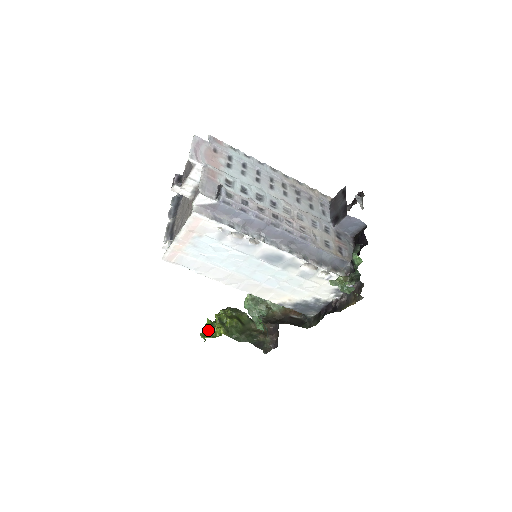
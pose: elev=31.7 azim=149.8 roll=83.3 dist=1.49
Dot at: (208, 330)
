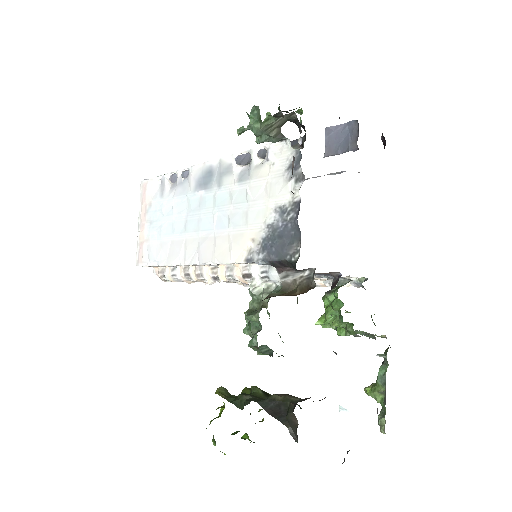
Dot at: occluded
